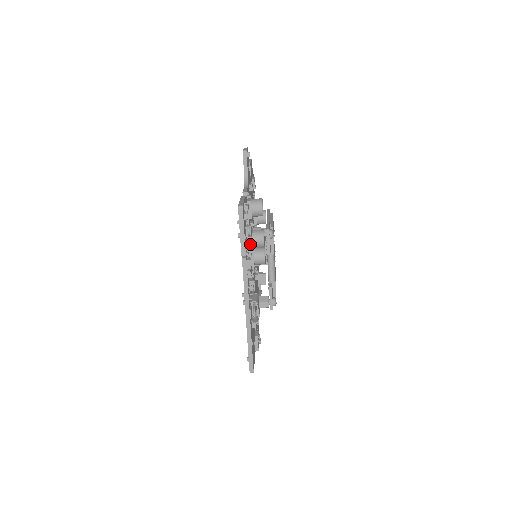
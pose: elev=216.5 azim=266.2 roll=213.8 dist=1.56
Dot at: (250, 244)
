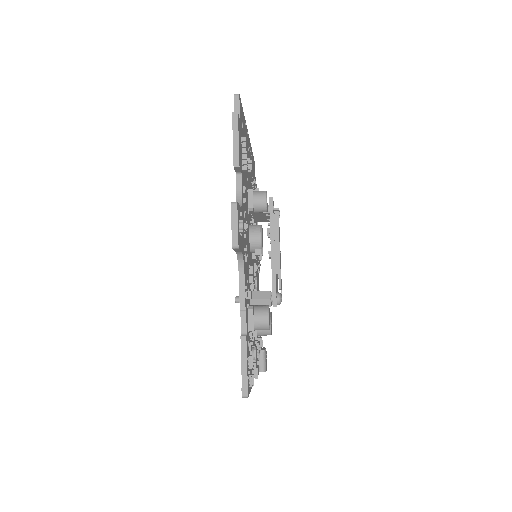
Dot at: occluded
